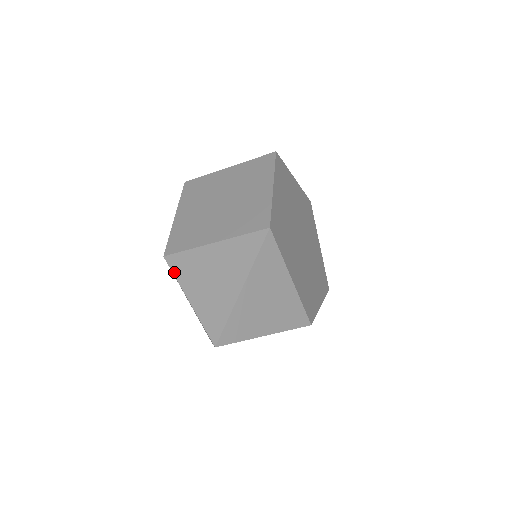
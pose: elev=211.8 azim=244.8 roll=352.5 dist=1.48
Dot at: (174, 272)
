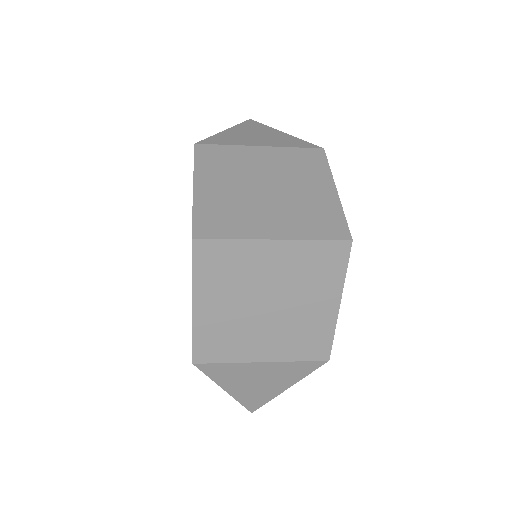
Dot at: (209, 376)
